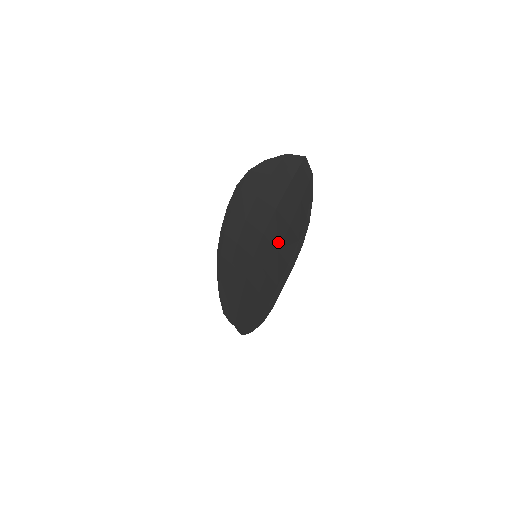
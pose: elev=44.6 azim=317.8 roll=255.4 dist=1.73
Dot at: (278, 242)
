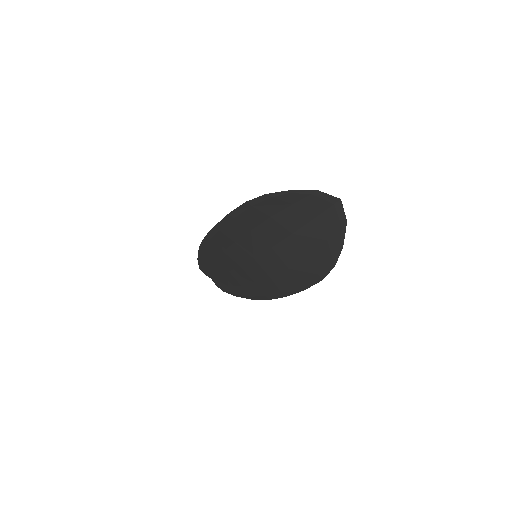
Dot at: (290, 262)
